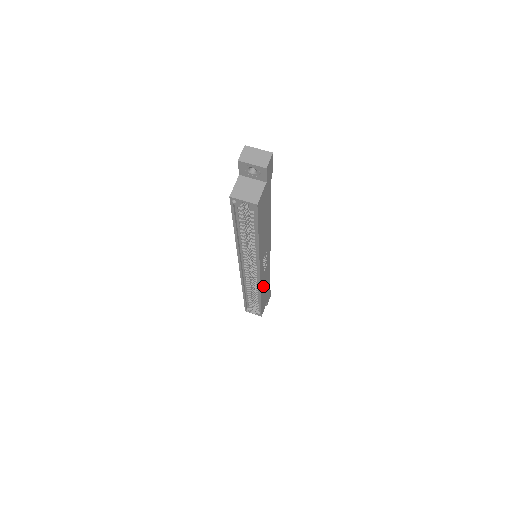
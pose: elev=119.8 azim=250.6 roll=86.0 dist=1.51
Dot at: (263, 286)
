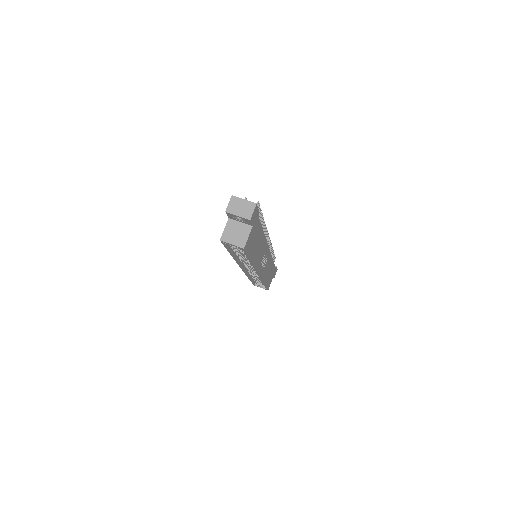
Dot at: (265, 274)
